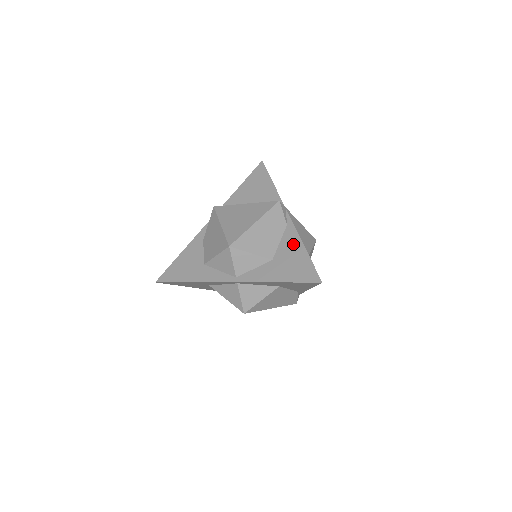
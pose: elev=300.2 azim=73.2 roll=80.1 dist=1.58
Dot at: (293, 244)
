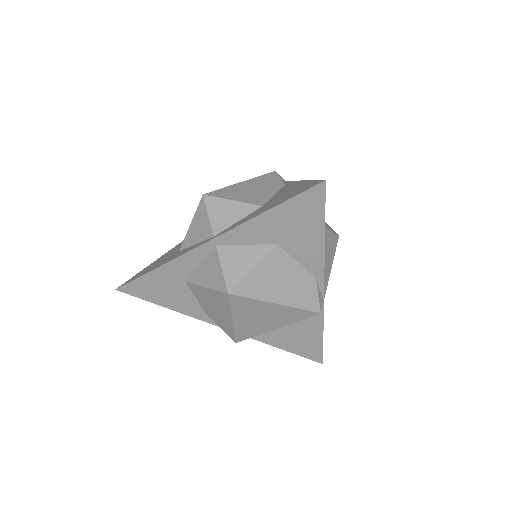
Dot at: (290, 187)
